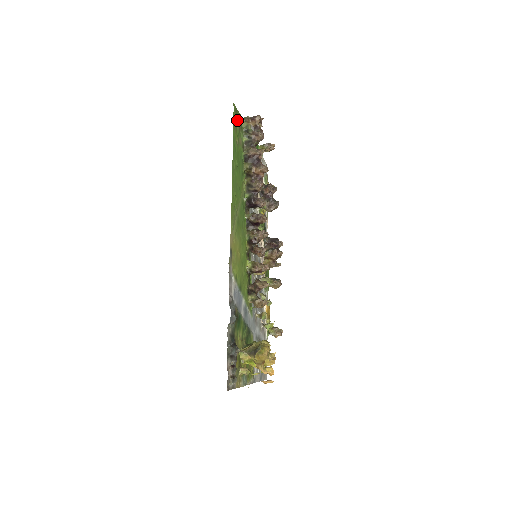
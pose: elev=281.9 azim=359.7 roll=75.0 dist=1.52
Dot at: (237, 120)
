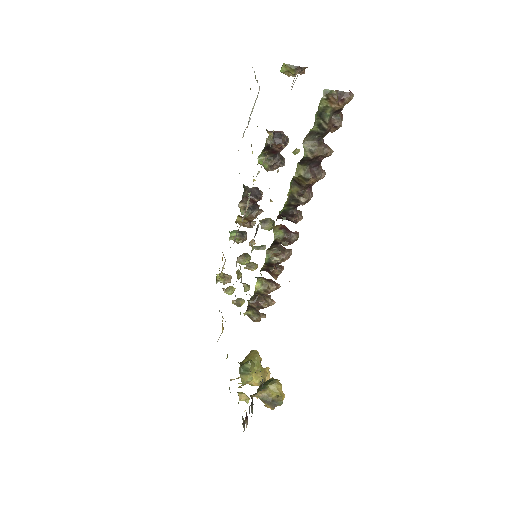
Dot at: occluded
